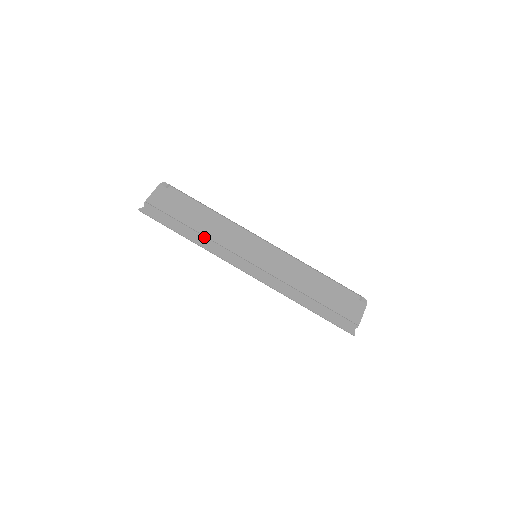
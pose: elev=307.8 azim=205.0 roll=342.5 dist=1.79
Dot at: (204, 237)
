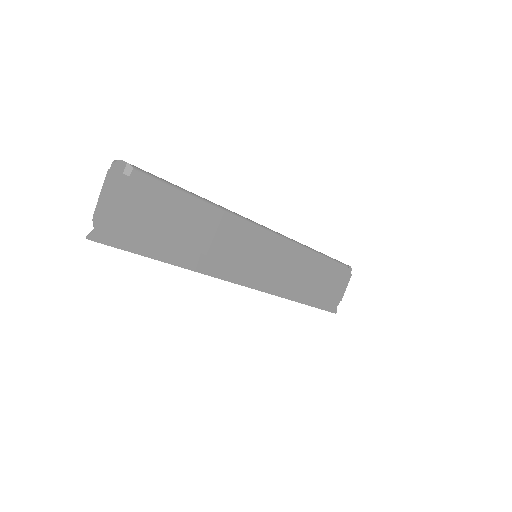
Dot at: (194, 253)
